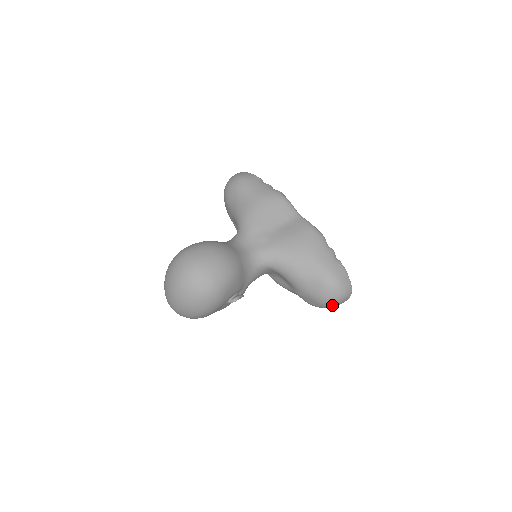
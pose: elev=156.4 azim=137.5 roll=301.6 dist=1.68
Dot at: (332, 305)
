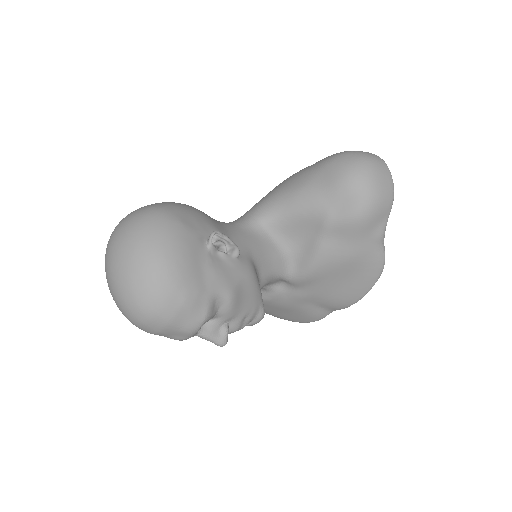
Dot at: (369, 178)
